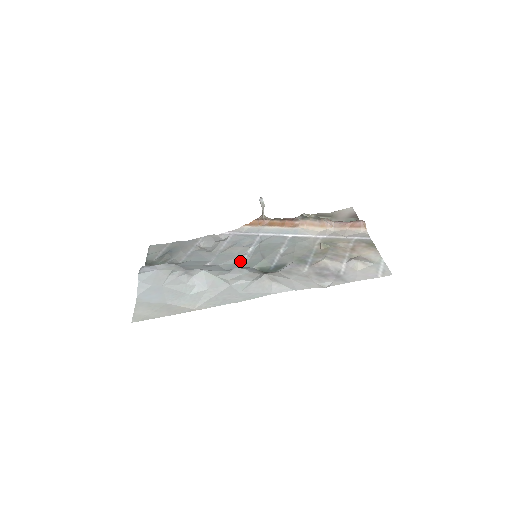
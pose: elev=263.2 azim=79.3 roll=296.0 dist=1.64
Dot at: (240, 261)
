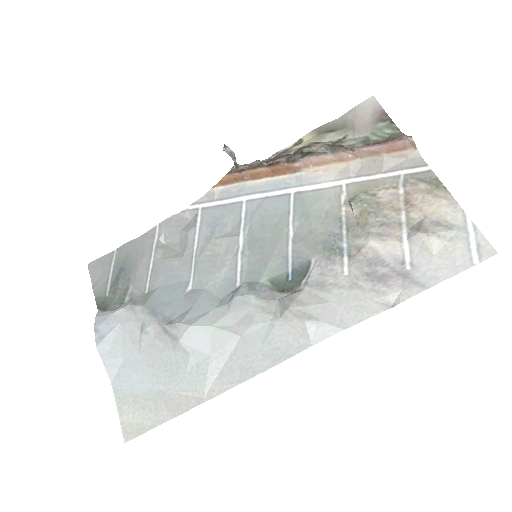
Dot at: (235, 271)
